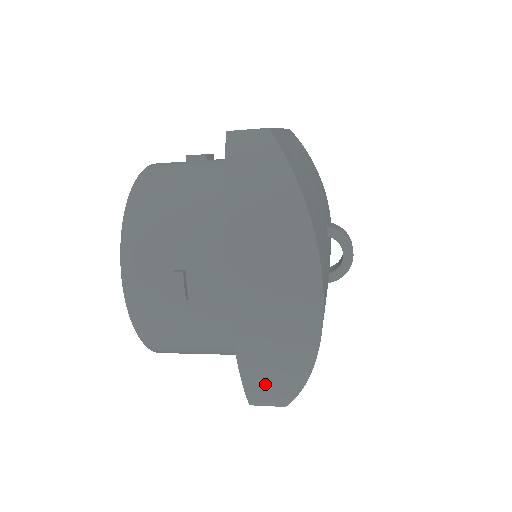
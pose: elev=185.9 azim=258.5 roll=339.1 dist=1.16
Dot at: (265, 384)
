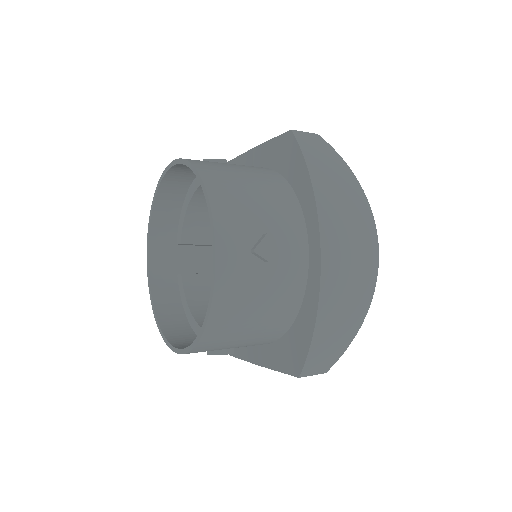
Dot at: (327, 342)
